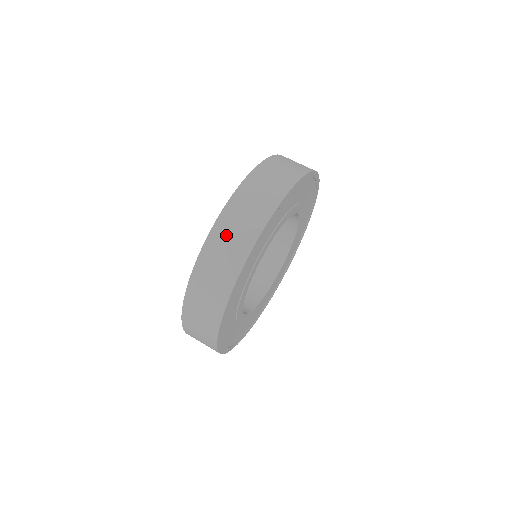
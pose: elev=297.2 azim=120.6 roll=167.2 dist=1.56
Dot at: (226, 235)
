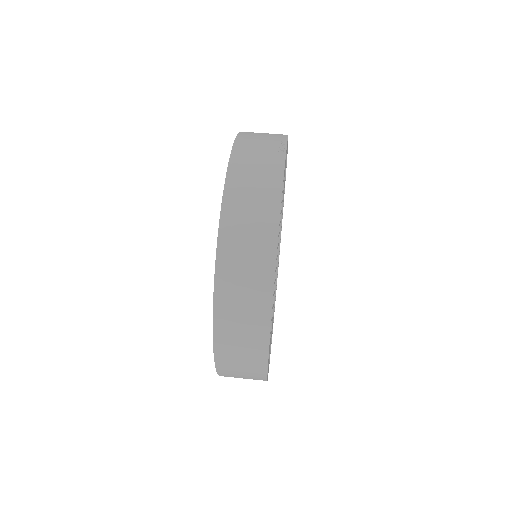
Dot at: (233, 341)
